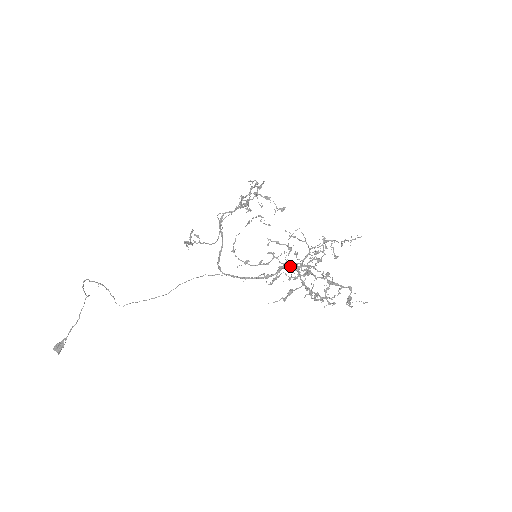
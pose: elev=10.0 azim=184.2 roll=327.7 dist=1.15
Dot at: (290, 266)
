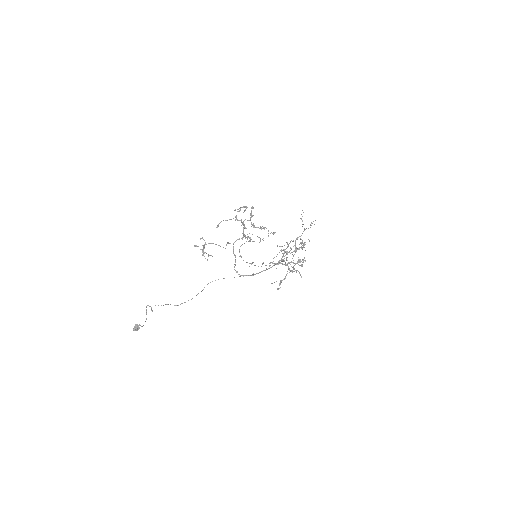
Dot at: occluded
